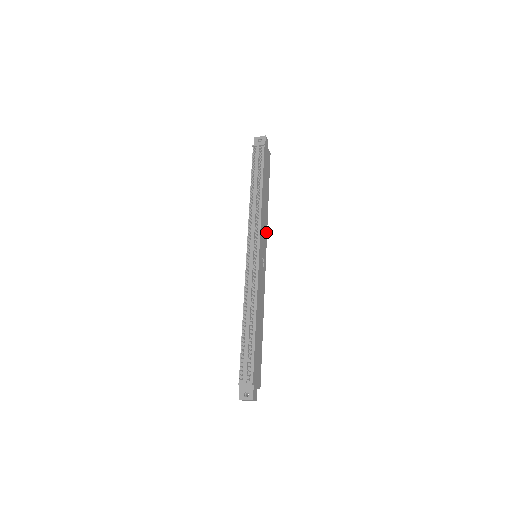
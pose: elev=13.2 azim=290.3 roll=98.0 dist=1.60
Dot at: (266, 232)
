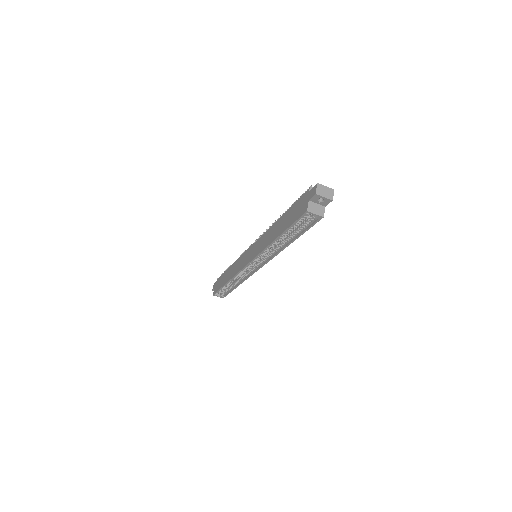
Dot at: (250, 274)
